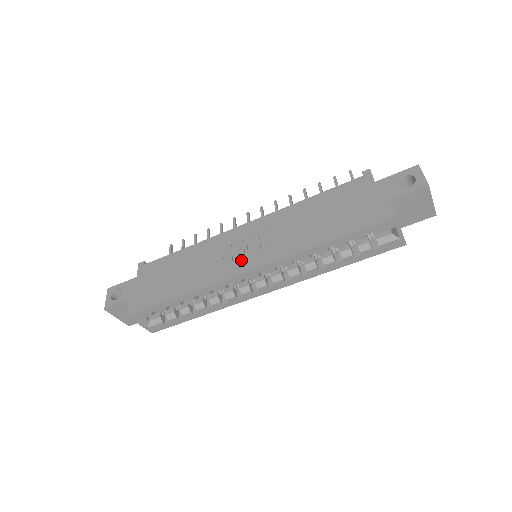
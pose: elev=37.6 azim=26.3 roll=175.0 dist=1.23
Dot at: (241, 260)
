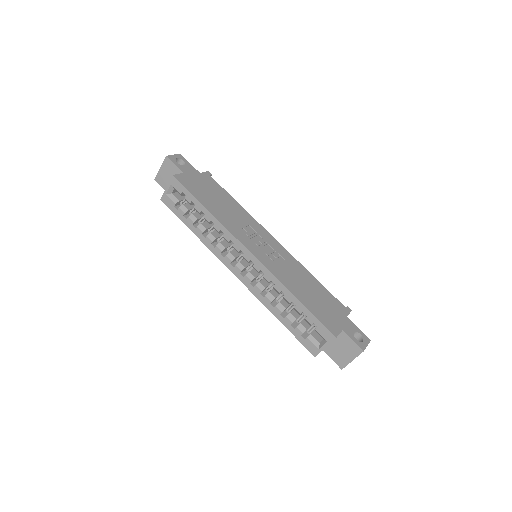
Dot at: (254, 245)
